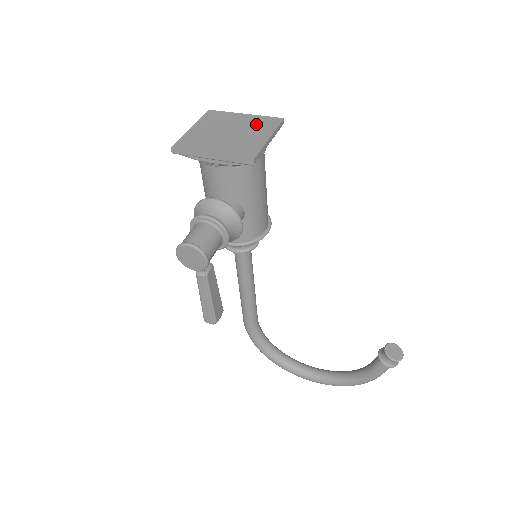
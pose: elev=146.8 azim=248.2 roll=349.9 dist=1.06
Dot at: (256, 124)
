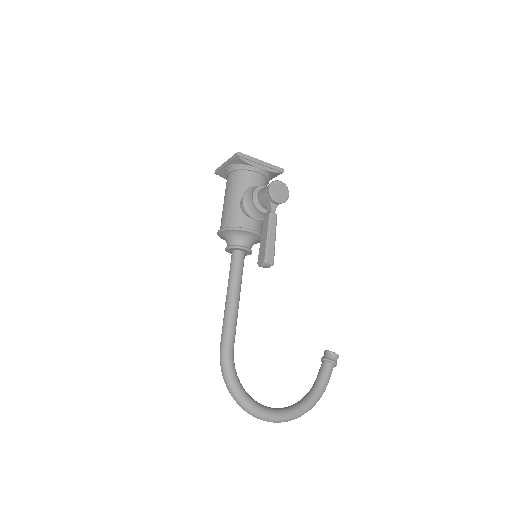
Dot at: occluded
